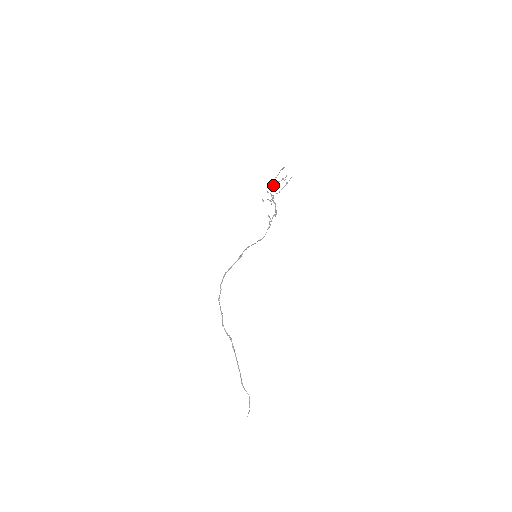
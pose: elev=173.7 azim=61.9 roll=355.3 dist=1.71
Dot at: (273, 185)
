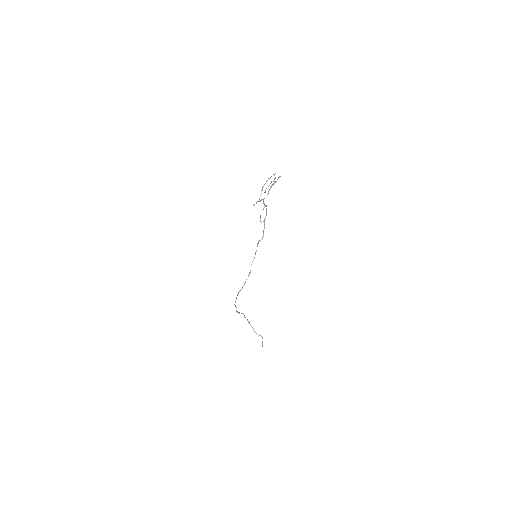
Dot at: occluded
